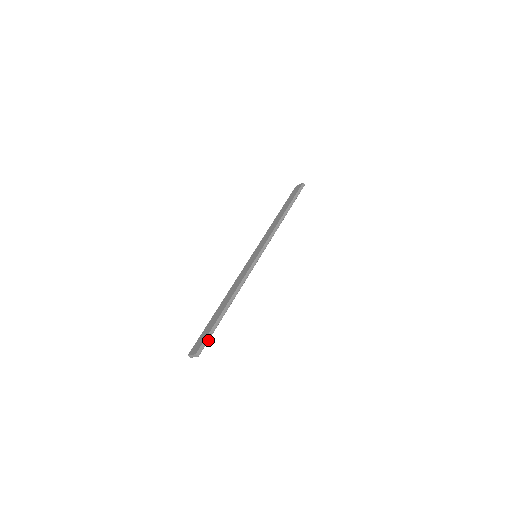
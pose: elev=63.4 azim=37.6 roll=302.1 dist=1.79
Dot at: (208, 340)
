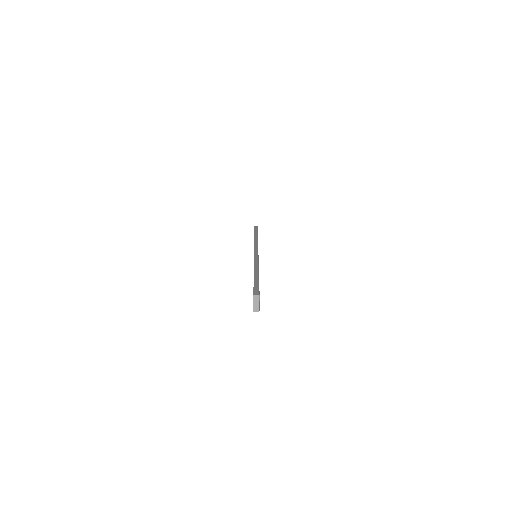
Dot at: (258, 287)
